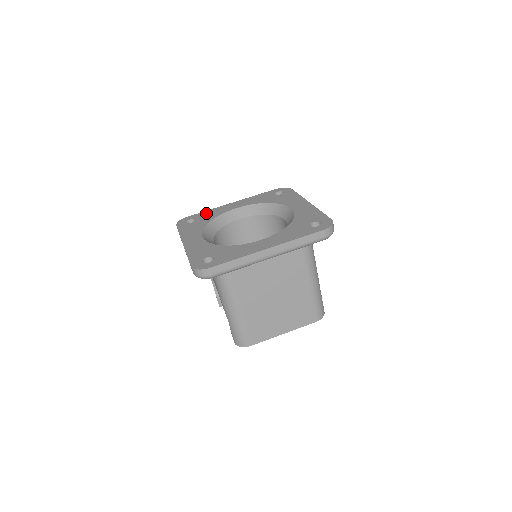
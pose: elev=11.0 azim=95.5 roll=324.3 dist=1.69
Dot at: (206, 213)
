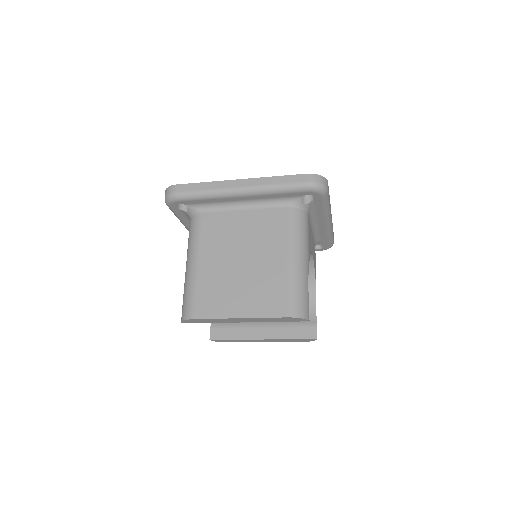
Dot at: occluded
